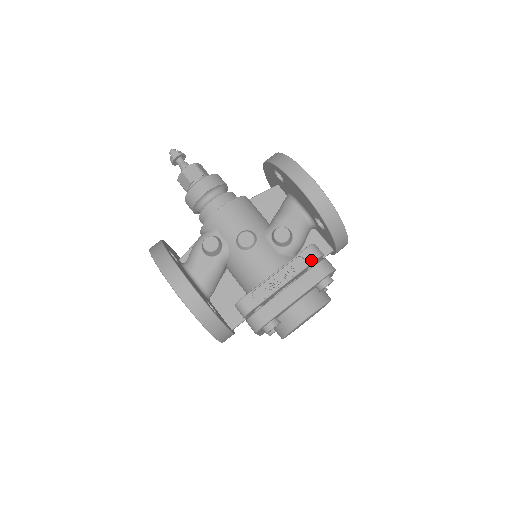
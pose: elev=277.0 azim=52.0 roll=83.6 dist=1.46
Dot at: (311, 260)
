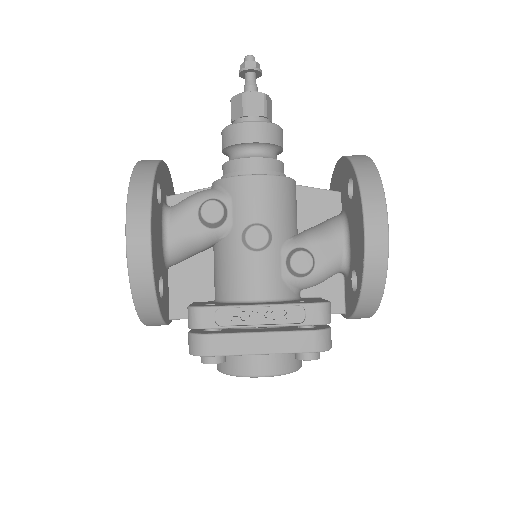
Dot at: (312, 321)
